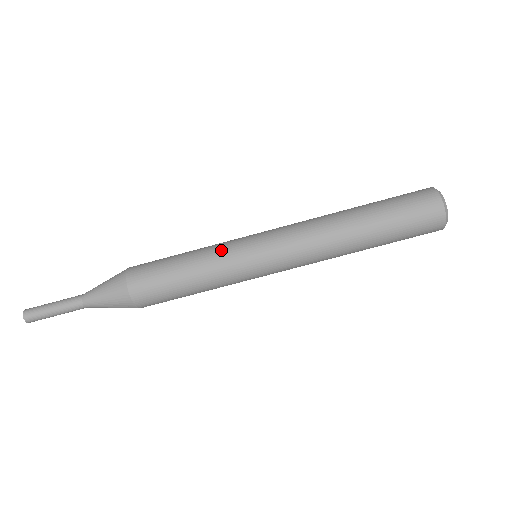
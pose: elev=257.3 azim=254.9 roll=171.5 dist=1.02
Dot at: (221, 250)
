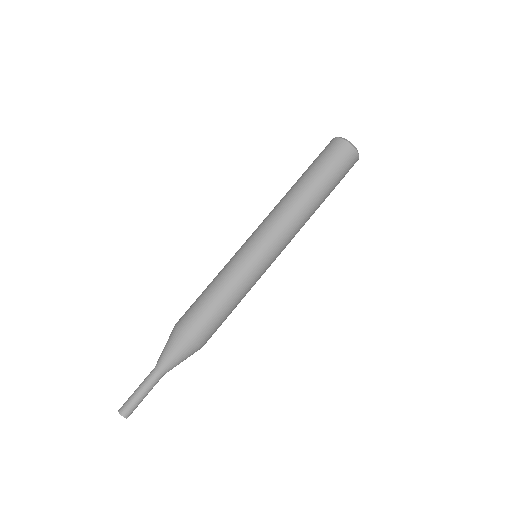
Dot at: occluded
